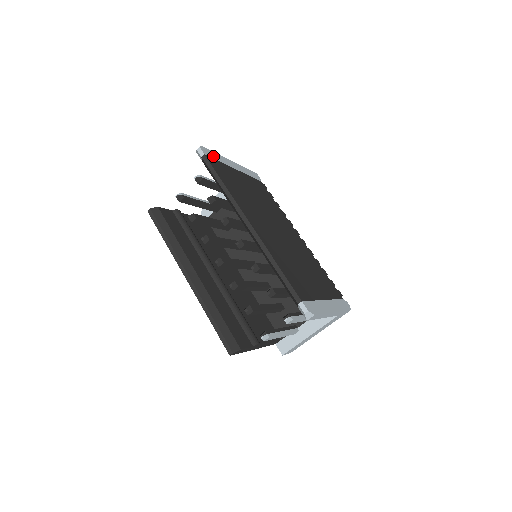
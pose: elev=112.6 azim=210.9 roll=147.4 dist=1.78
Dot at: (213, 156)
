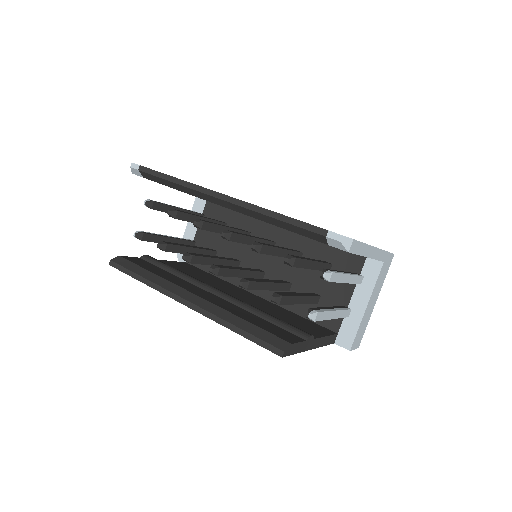
Dot at: occluded
